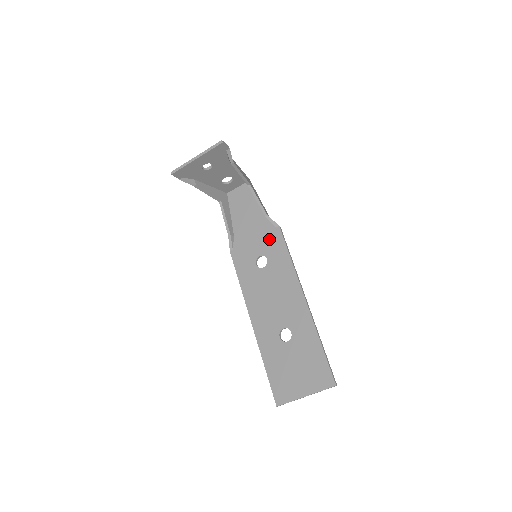
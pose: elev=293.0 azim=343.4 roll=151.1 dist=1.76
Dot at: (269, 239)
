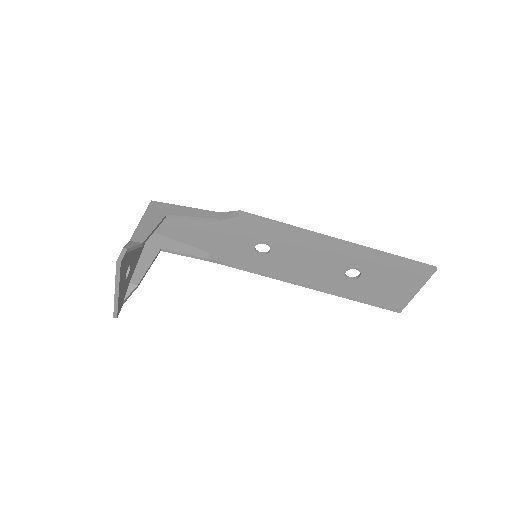
Dot at: (245, 230)
